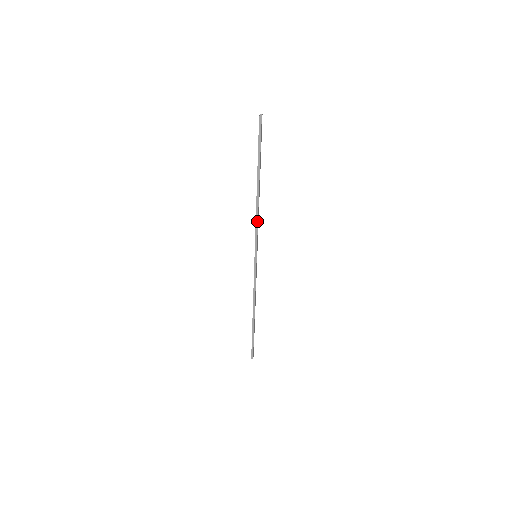
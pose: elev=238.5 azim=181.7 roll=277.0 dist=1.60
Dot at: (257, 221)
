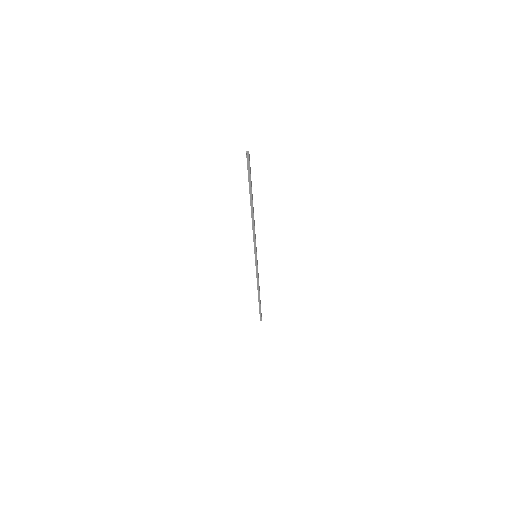
Dot at: (254, 233)
